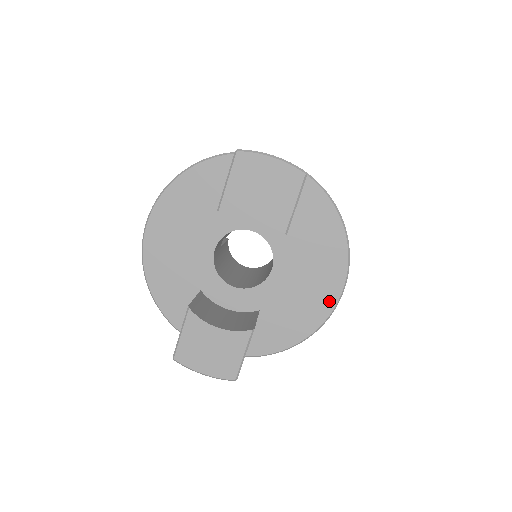
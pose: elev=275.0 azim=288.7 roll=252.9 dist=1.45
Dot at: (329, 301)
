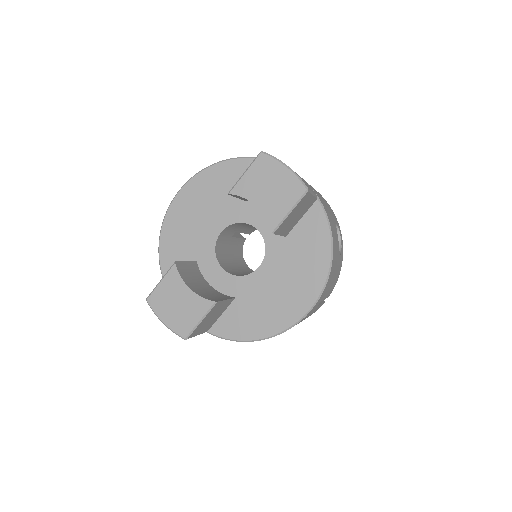
Dot at: (295, 314)
